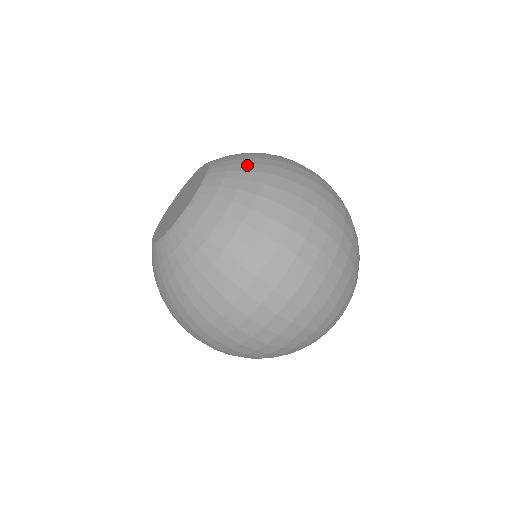
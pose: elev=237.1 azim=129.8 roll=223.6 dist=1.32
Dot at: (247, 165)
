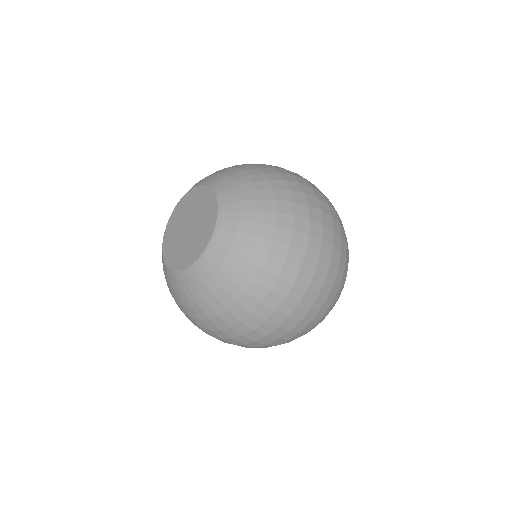
Dot at: (235, 274)
